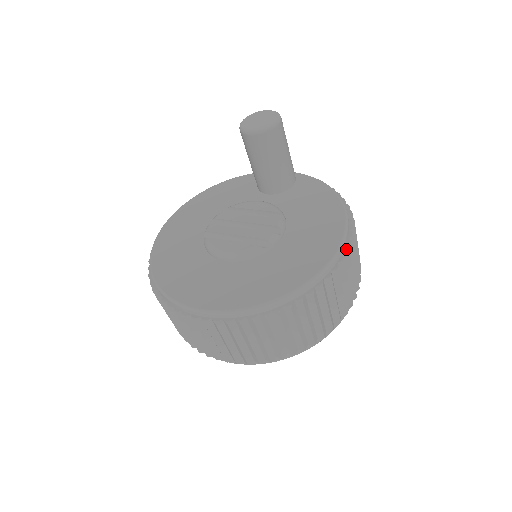
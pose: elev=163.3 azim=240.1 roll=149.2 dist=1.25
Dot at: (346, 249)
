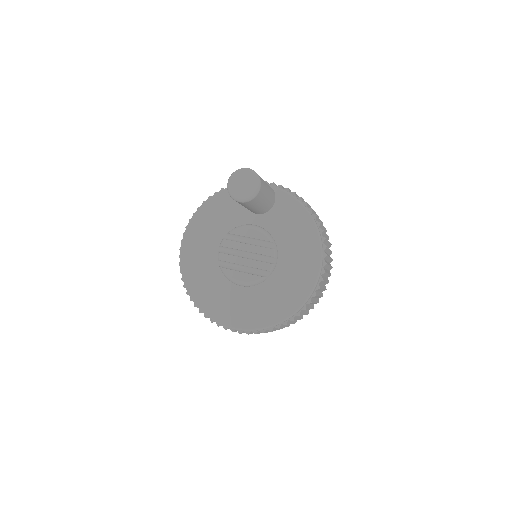
Dot at: (323, 270)
